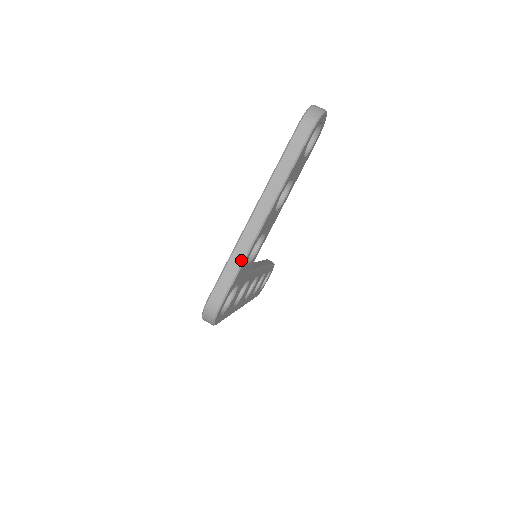
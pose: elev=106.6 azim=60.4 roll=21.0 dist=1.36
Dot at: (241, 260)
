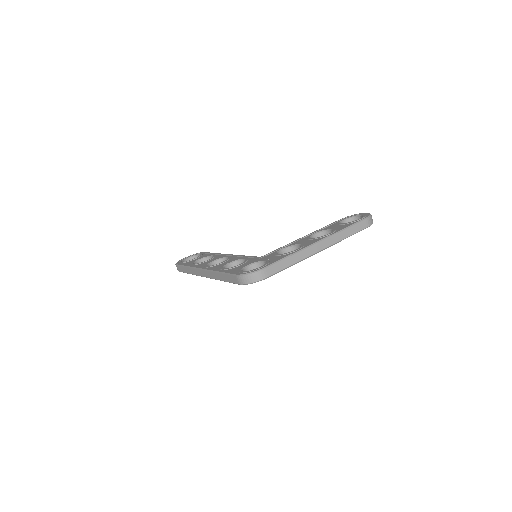
Dot at: (296, 262)
